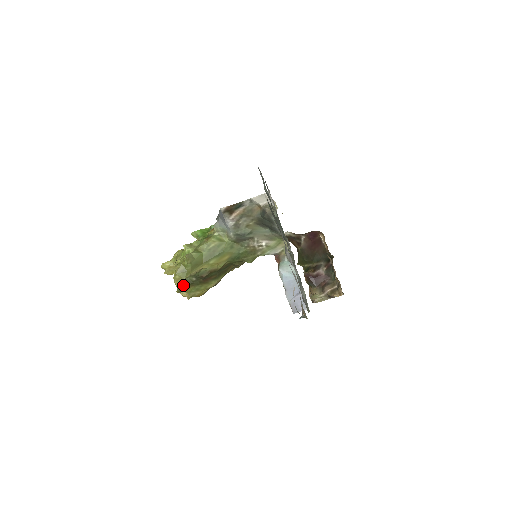
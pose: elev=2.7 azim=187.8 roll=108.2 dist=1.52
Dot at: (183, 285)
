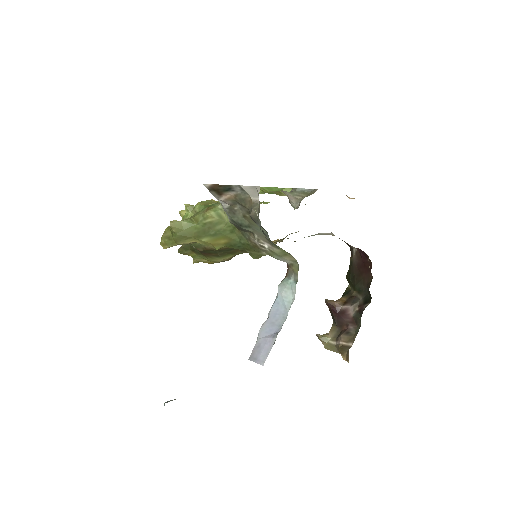
Dot at: (184, 248)
